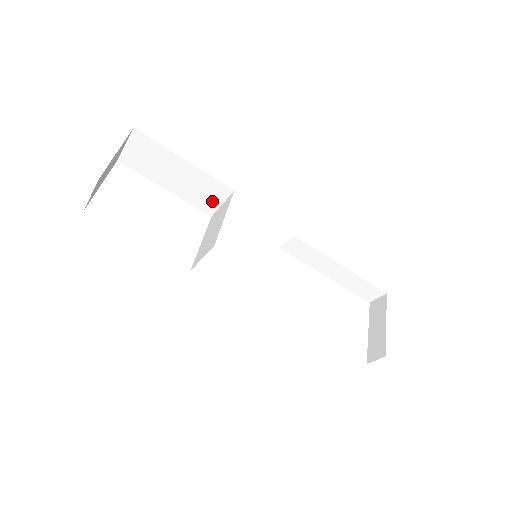
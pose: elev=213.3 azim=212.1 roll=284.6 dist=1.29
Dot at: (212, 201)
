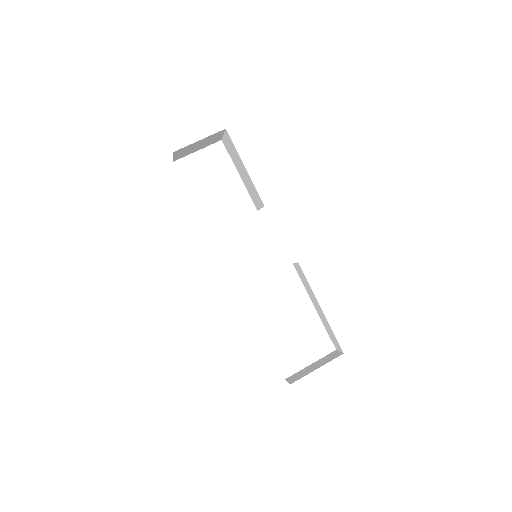
Dot at: (257, 202)
